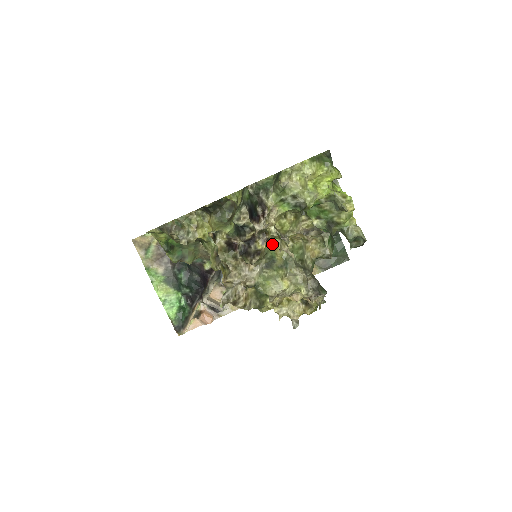
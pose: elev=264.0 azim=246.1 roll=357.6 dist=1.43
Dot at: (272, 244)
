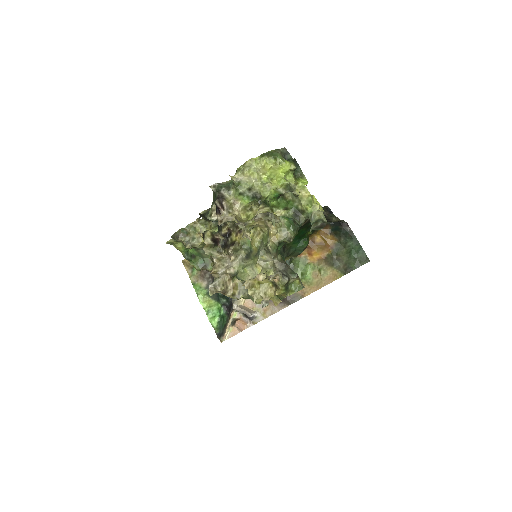
Dot at: occluded
